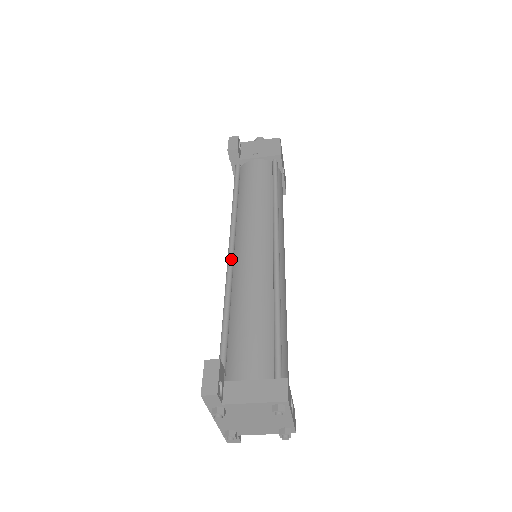
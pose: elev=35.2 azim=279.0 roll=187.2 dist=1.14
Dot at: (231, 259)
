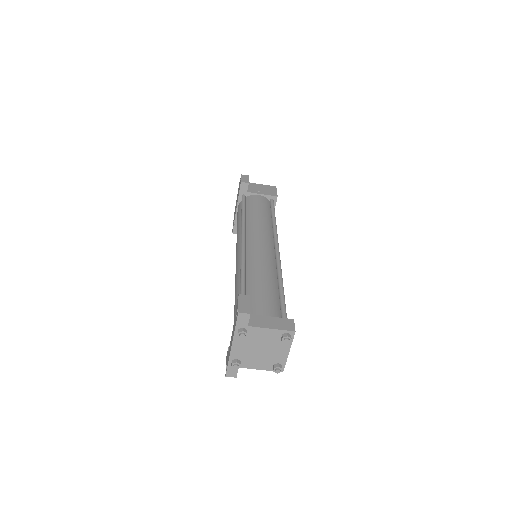
Dot at: (244, 248)
